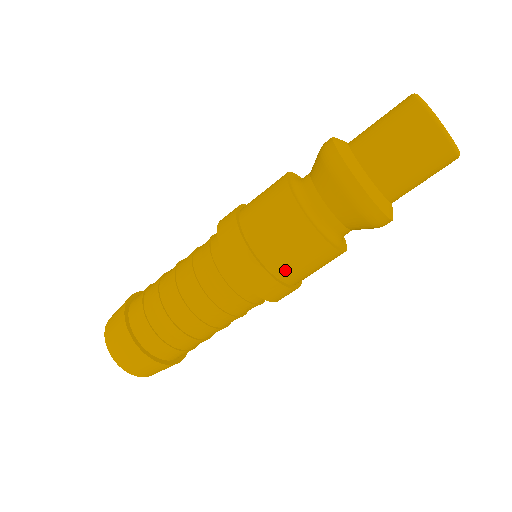
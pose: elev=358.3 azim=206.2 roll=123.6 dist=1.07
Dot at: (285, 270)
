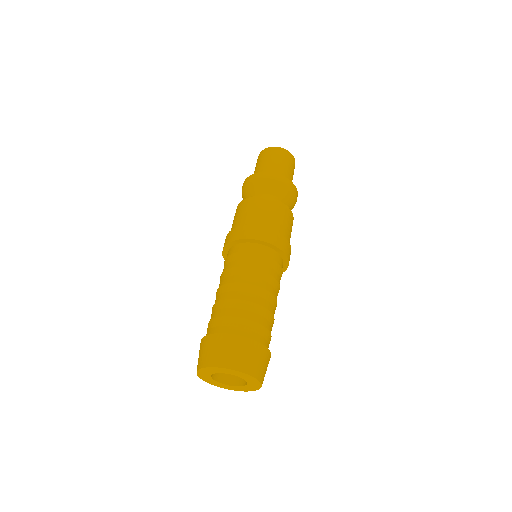
Dot at: (289, 239)
